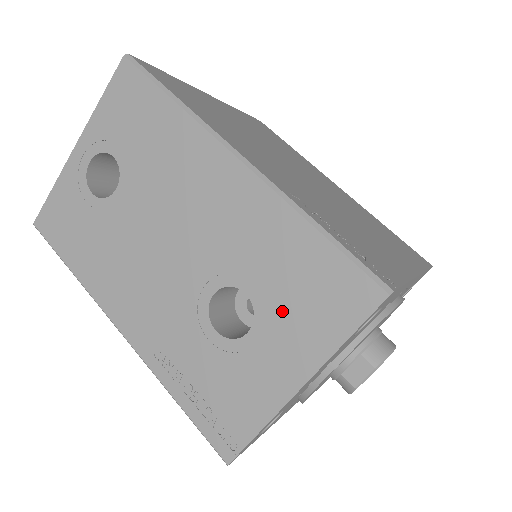
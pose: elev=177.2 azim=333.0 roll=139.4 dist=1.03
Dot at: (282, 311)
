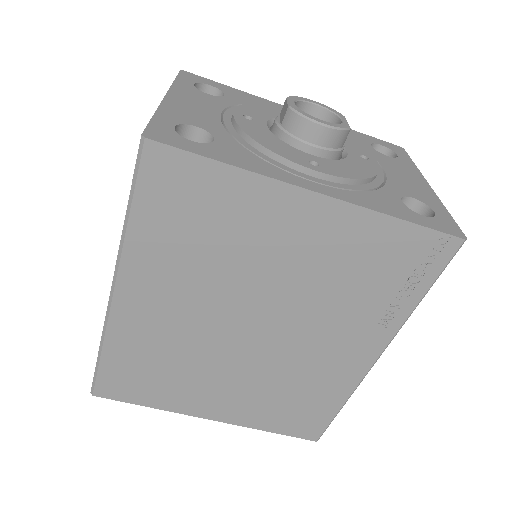
Dot at: occluded
